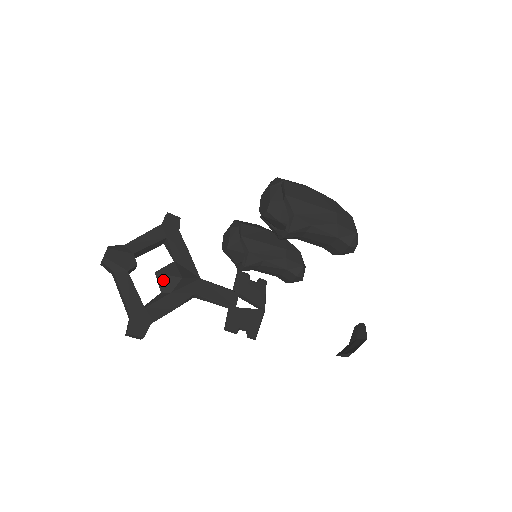
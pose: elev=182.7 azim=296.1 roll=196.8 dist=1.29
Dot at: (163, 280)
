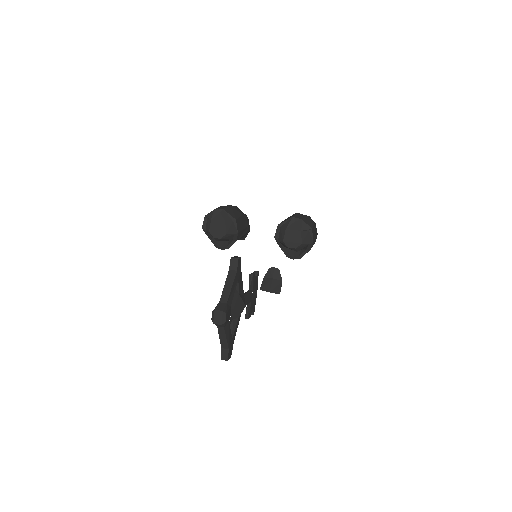
Dot at: (236, 312)
